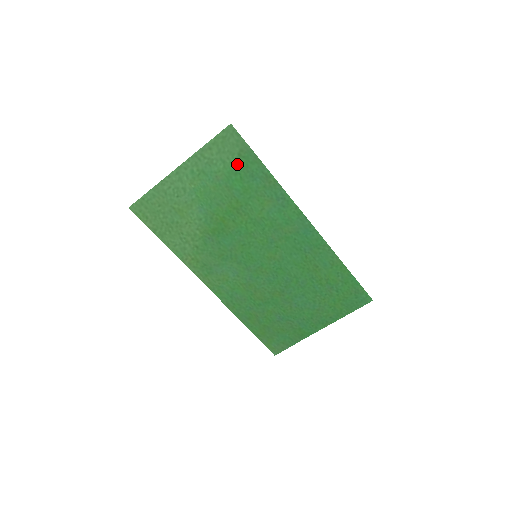
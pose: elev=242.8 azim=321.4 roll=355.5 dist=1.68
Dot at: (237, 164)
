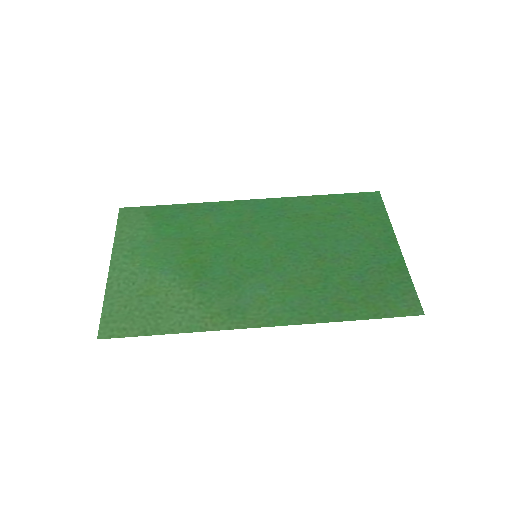
Dot at: (153, 221)
